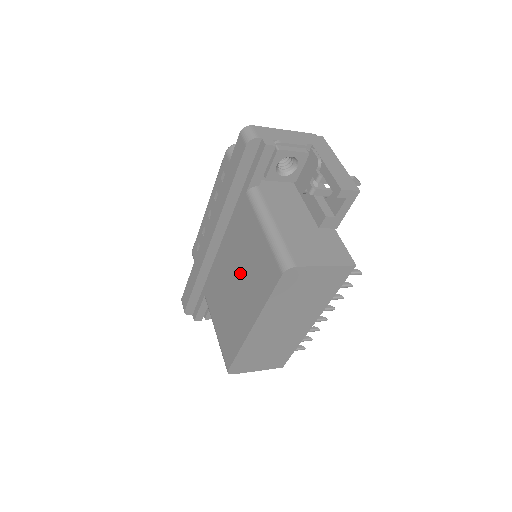
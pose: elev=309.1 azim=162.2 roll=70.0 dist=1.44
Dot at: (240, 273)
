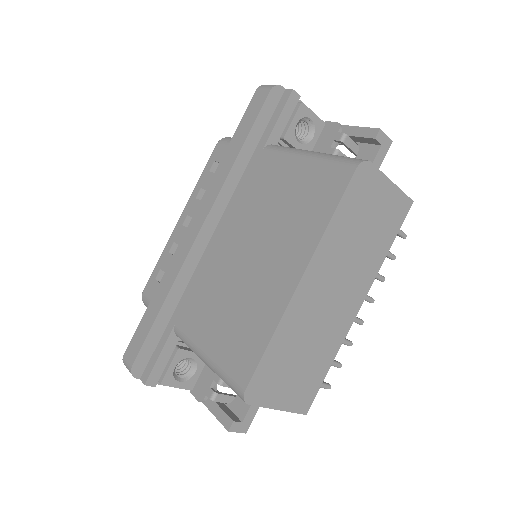
Dot at: (262, 233)
